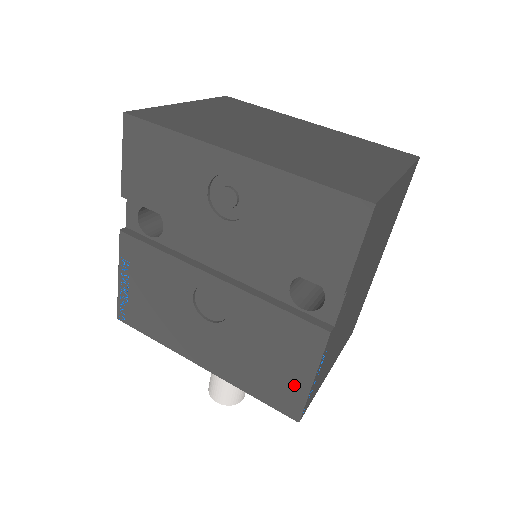
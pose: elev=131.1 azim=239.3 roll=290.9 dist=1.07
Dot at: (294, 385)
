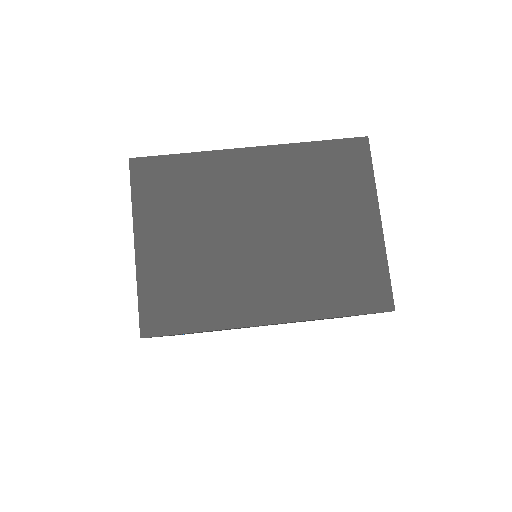
Dot at: occluded
